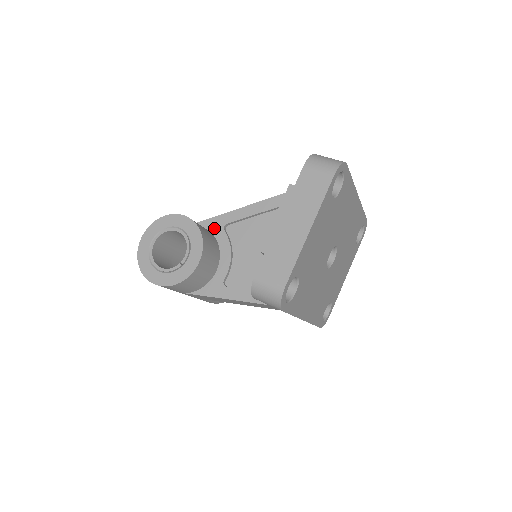
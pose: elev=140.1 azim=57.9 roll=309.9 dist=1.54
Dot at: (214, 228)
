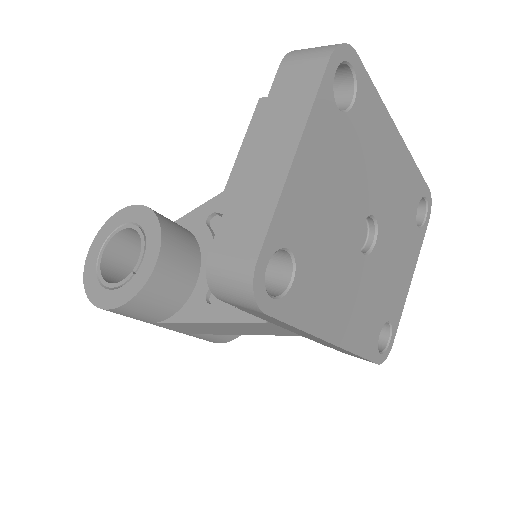
Dot at: (194, 224)
